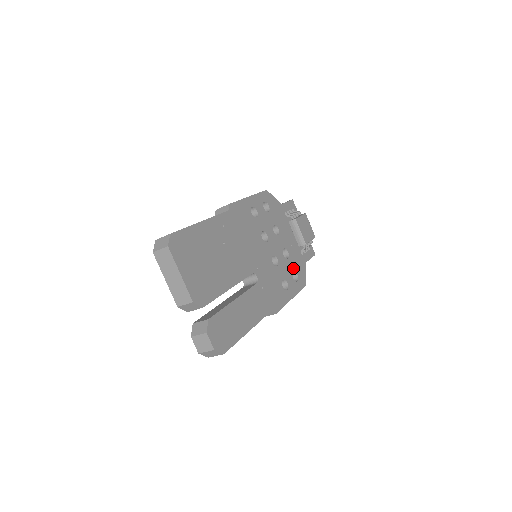
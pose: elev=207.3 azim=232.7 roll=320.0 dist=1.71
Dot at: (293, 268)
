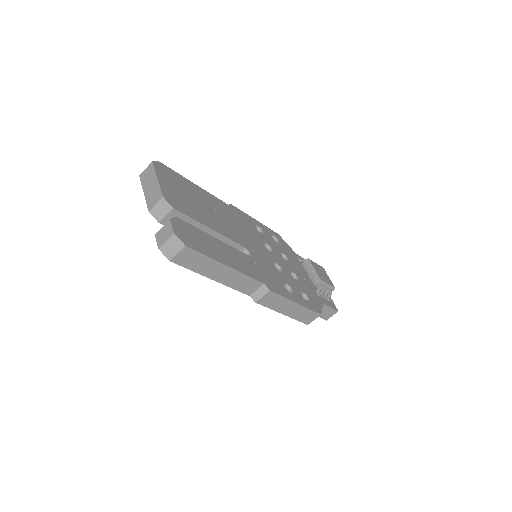
Dot at: (303, 291)
